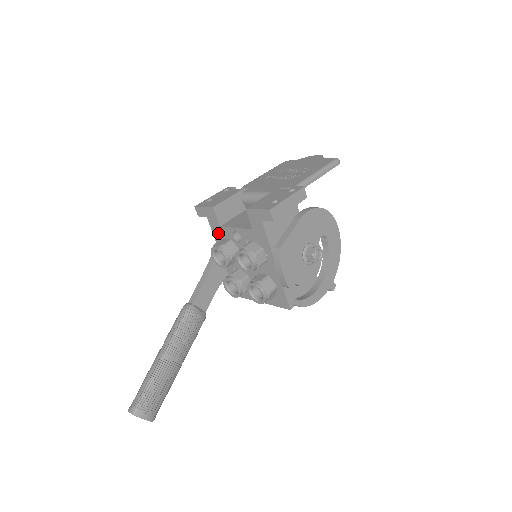
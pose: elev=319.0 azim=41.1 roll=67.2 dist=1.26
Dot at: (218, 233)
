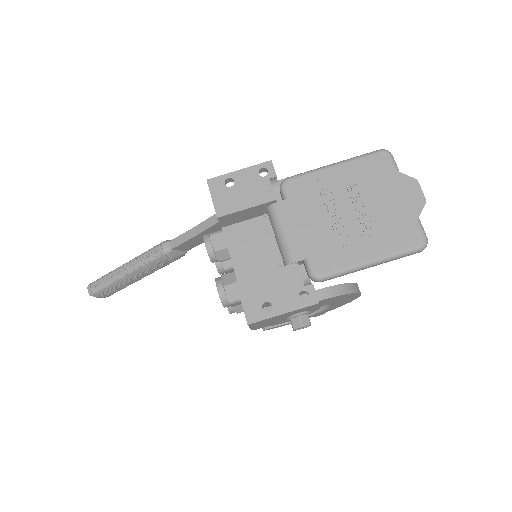
Dot at: occluded
